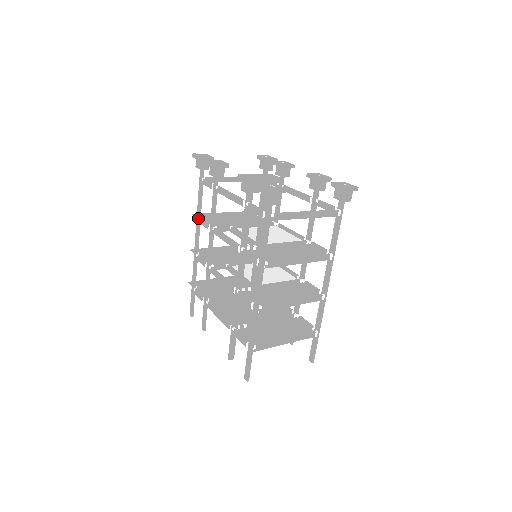
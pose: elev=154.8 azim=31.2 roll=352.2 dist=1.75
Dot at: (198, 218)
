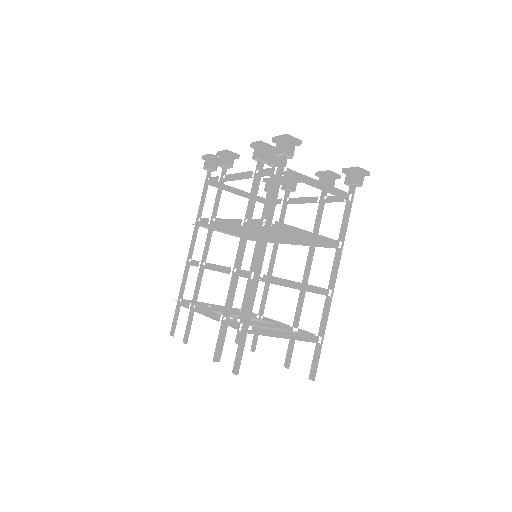
Dot at: (198, 219)
